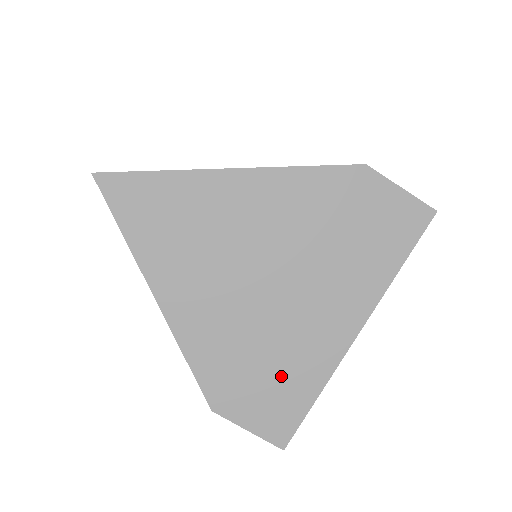
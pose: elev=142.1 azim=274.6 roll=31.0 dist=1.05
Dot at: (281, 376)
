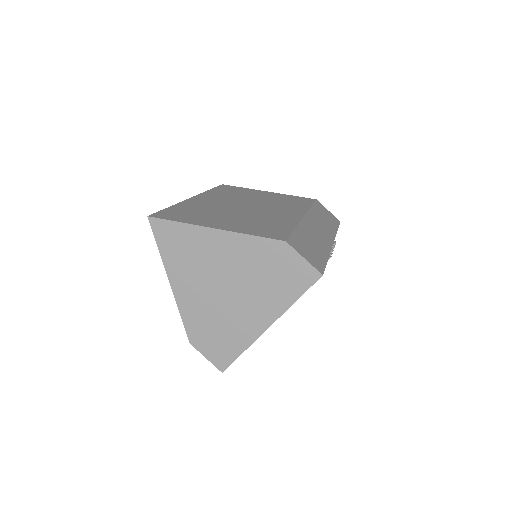
Dot at: (226, 337)
